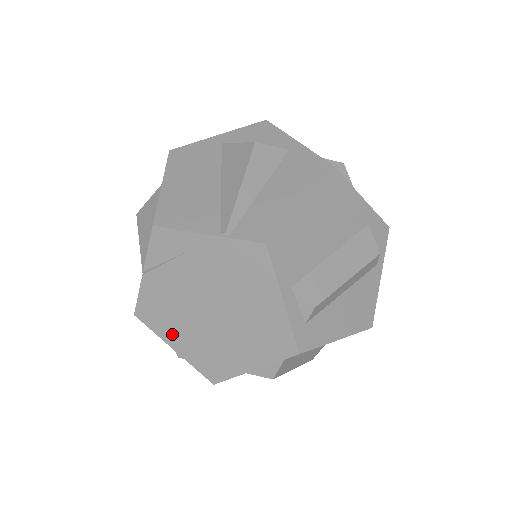
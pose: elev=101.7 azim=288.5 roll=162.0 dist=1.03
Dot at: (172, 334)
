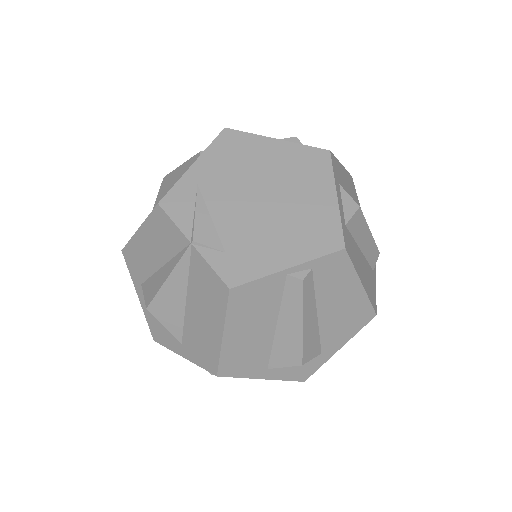
Dot at: (269, 257)
